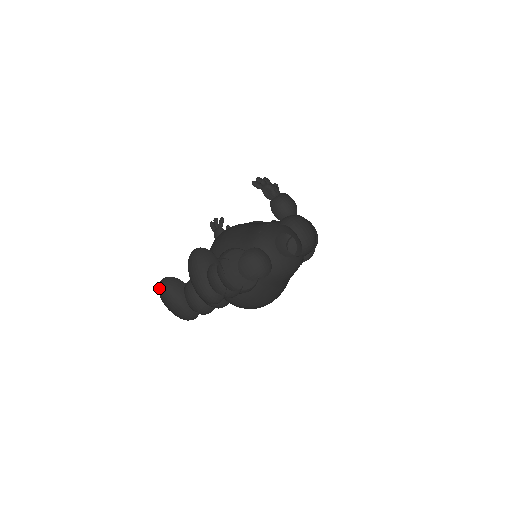
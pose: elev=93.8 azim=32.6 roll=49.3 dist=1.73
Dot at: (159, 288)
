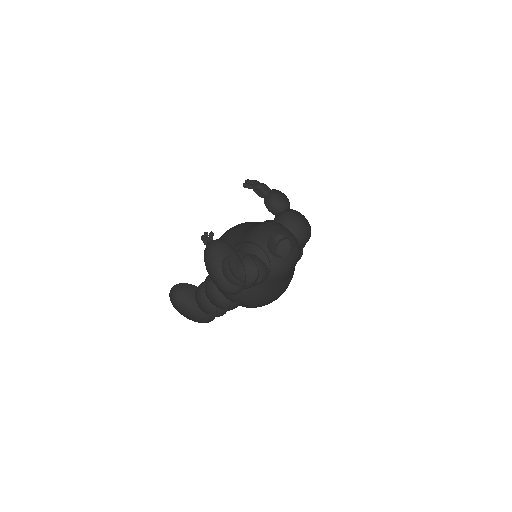
Dot at: (170, 298)
